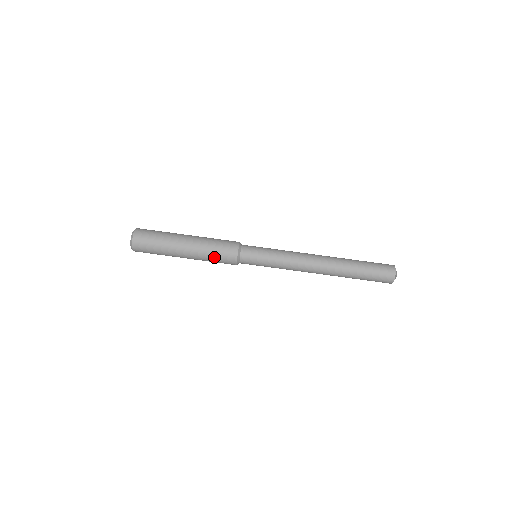
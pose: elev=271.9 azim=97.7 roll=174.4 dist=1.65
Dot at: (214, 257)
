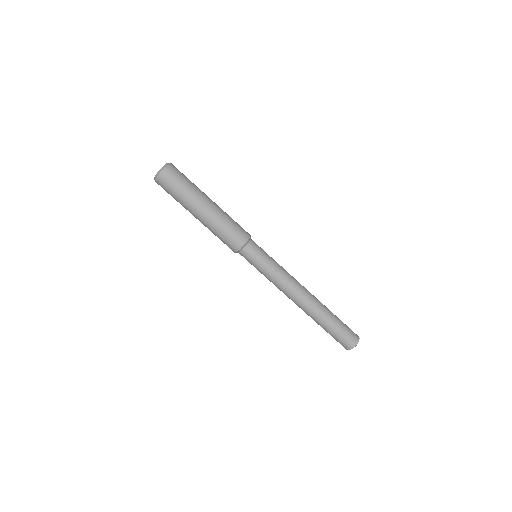
Dot at: (220, 236)
